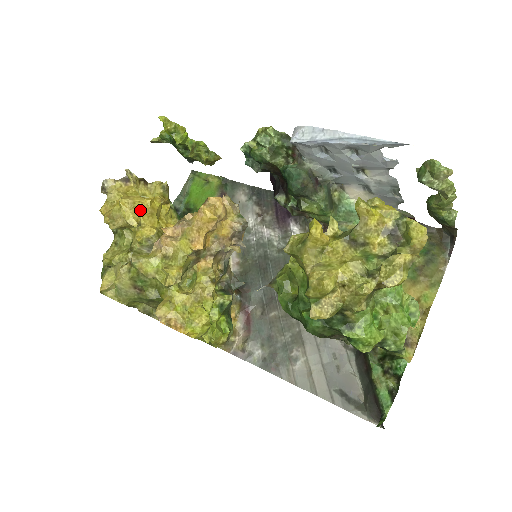
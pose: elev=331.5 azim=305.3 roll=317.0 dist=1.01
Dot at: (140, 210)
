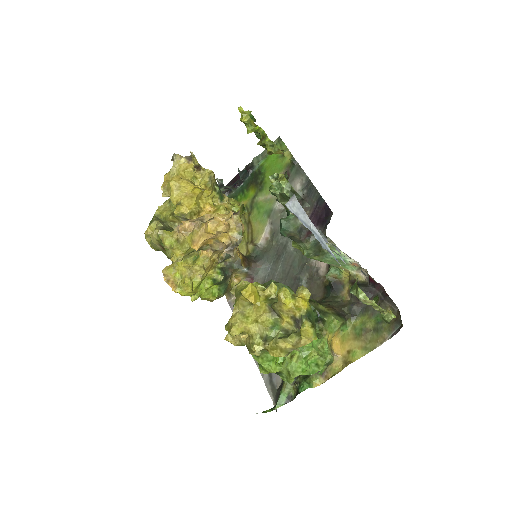
Dot at: (183, 193)
